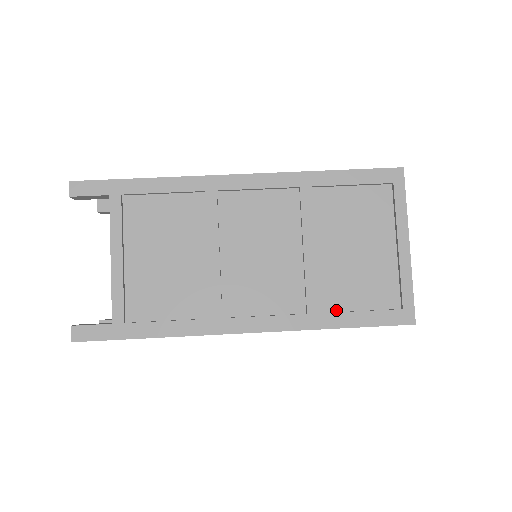
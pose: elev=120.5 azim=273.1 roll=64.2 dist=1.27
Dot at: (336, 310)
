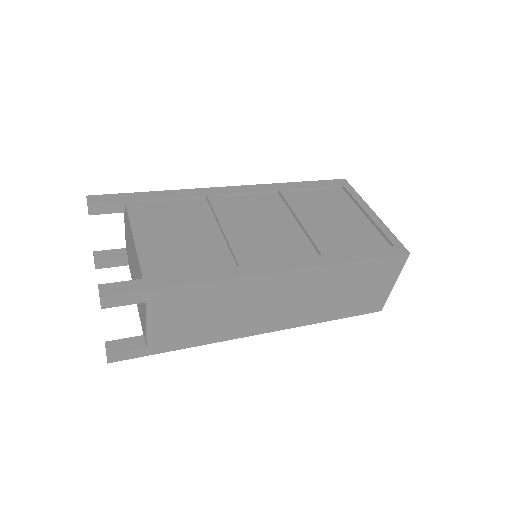
Dot at: (344, 253)
